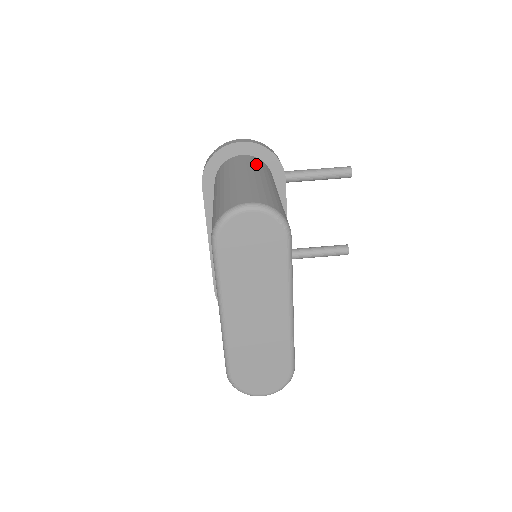
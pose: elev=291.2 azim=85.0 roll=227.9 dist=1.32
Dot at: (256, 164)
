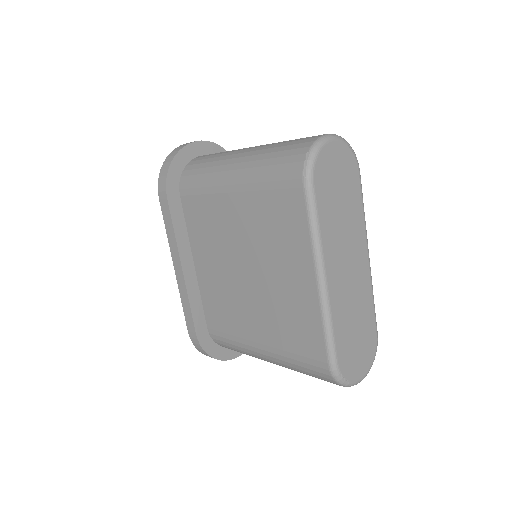
Dot at: occluded
